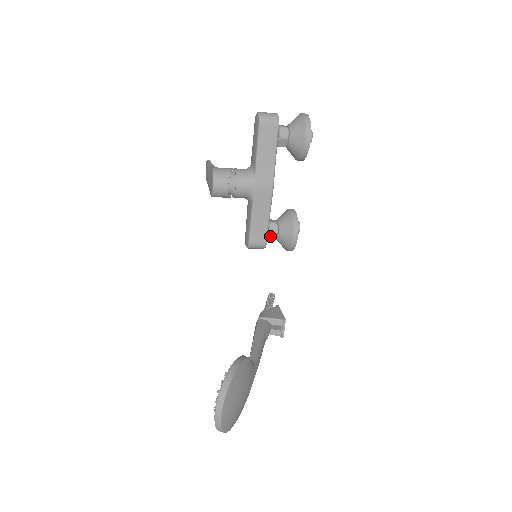
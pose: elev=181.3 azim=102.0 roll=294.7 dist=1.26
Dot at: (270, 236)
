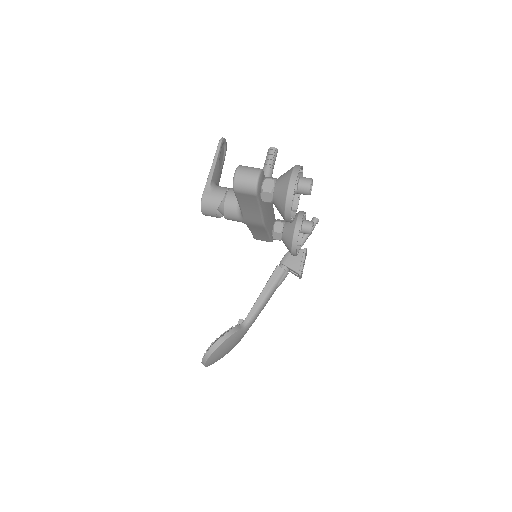
Dot at: (275, 238)
